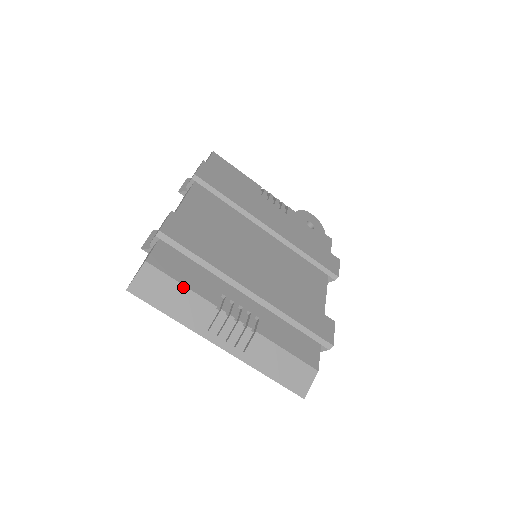
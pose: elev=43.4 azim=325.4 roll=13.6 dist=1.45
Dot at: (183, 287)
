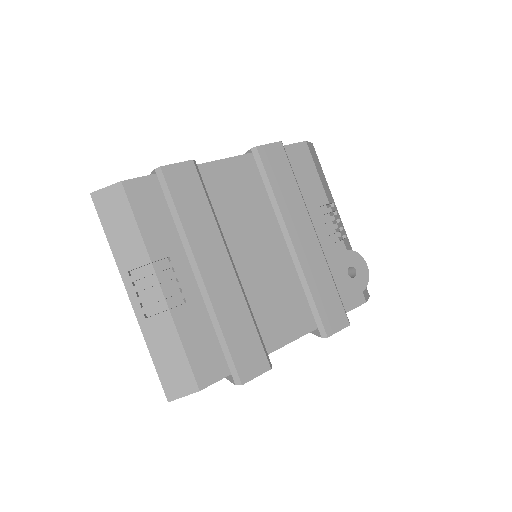
Dot at: (135, 224)
